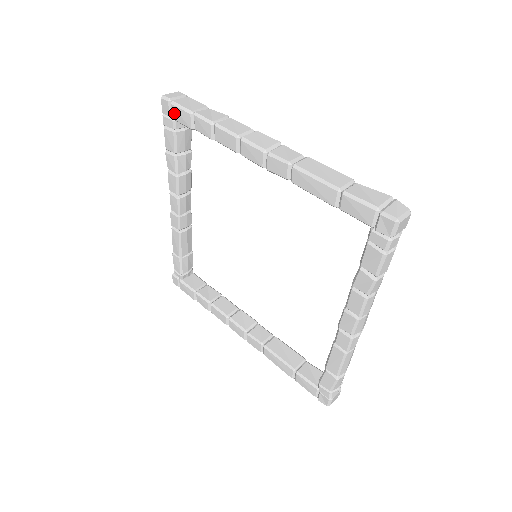
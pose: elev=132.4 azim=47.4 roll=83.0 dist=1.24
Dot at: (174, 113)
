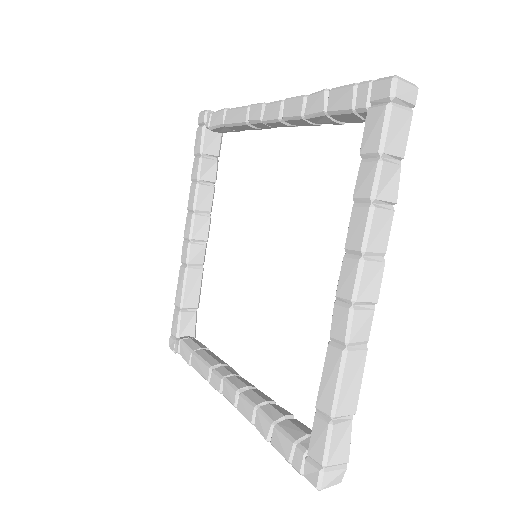
Dot at: (375, 113)
